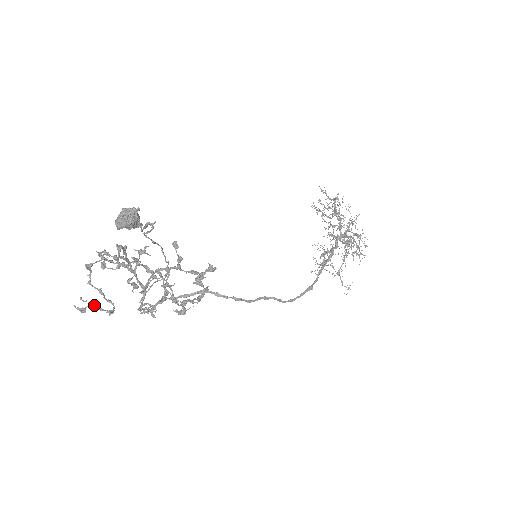
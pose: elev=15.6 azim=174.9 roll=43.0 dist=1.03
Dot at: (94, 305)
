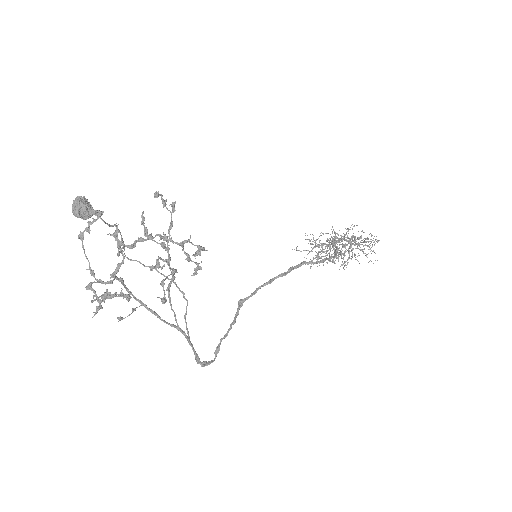
Dot at: (104, 293)
